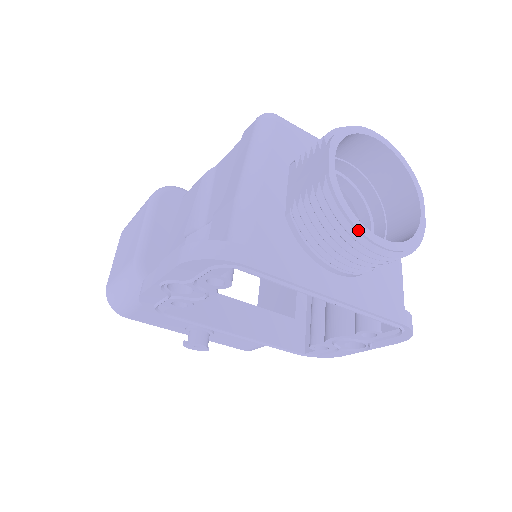
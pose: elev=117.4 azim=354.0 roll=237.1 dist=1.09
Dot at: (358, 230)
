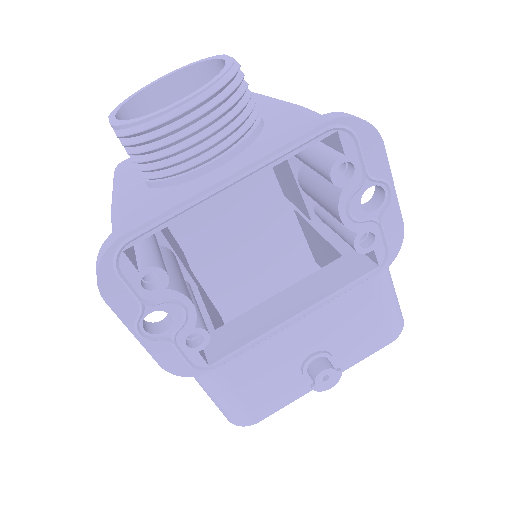
Dot at: (153, 117)
